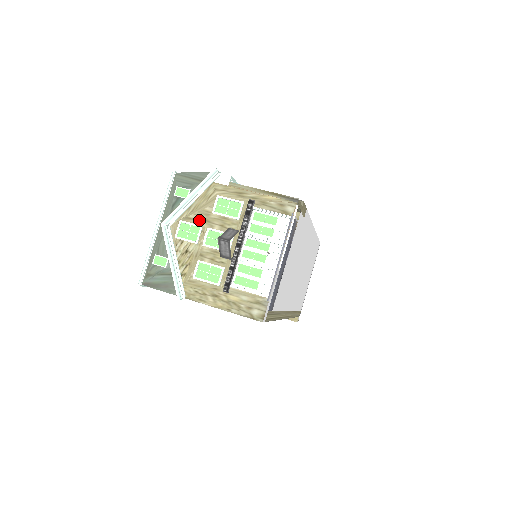
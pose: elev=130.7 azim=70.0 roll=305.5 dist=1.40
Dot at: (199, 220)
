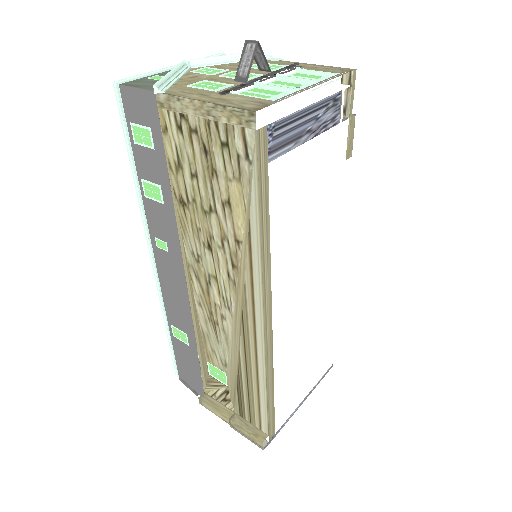
Dot at: (228, 68)
